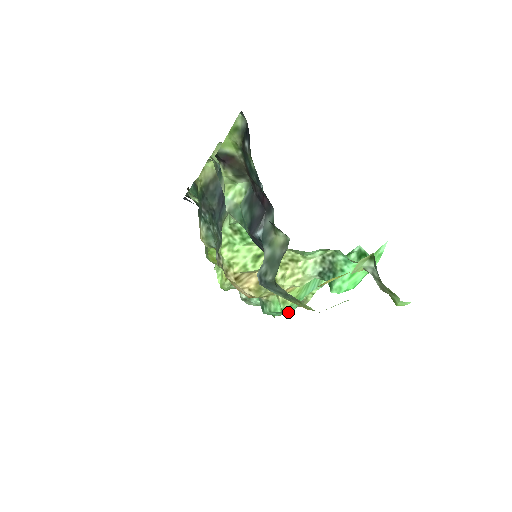
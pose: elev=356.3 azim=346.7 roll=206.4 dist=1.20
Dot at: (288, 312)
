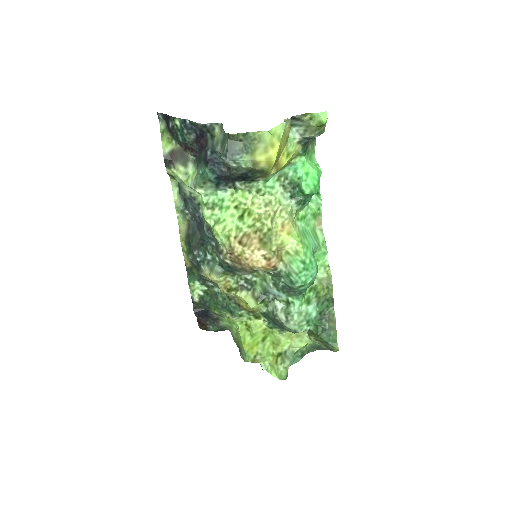
Dot at: (312, 268)
